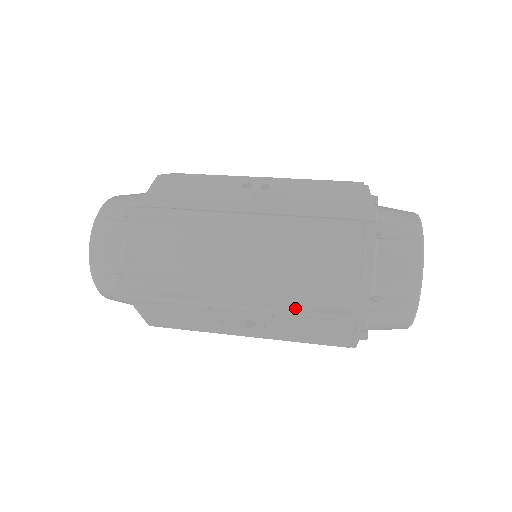
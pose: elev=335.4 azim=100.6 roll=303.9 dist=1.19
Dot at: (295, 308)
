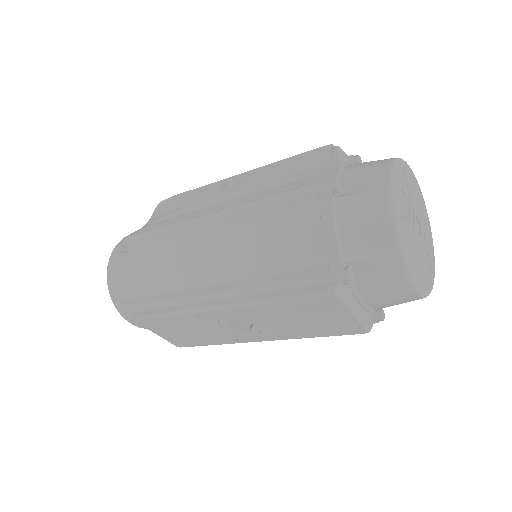
Dot at: (266, 296)
